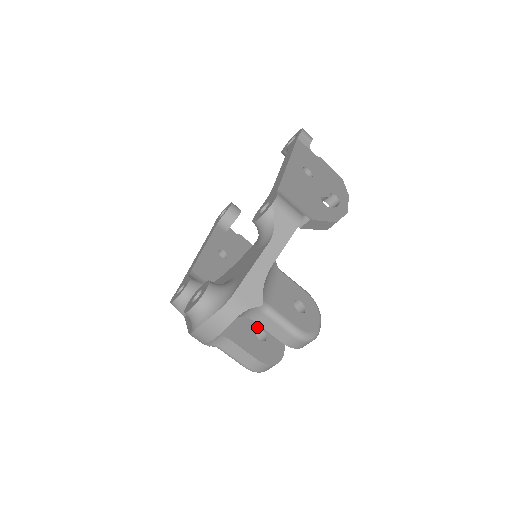
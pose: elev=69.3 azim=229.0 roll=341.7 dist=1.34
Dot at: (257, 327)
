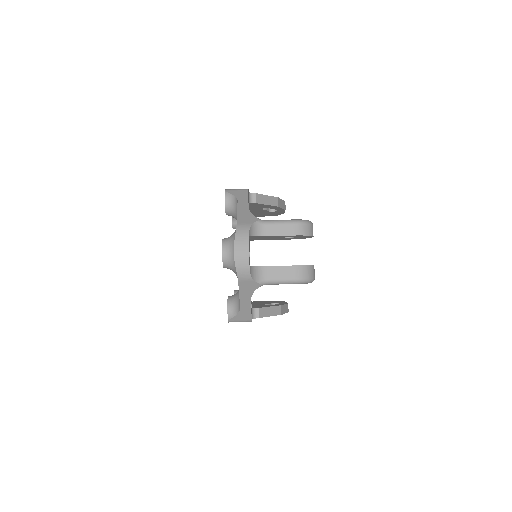
Dot at: occluded
